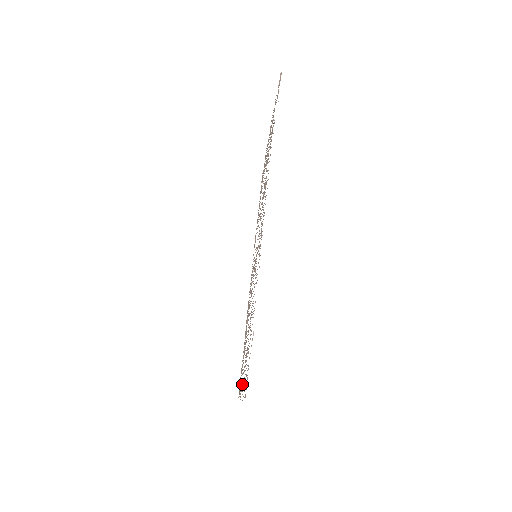
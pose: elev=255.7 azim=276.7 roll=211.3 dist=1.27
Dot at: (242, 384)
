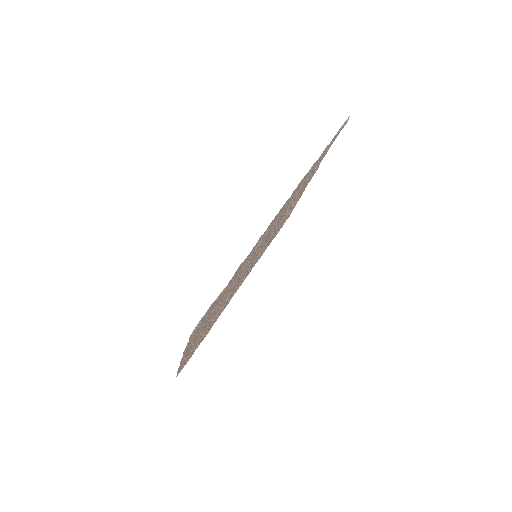
Dot at: (190, 346)
